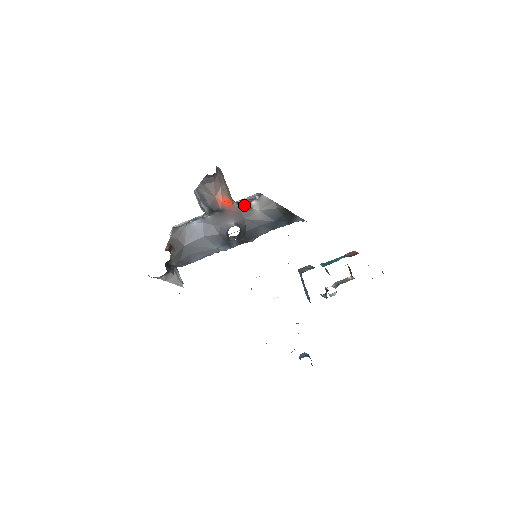
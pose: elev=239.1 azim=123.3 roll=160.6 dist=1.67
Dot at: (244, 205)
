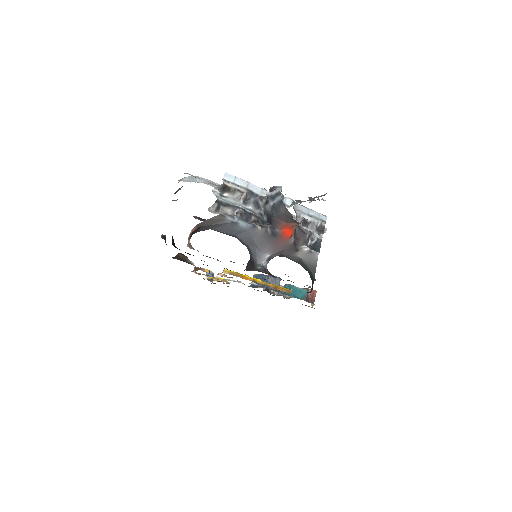
Dot at: (297, 244)
